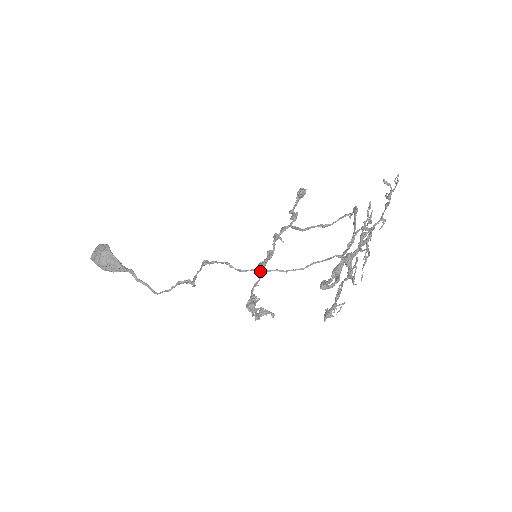
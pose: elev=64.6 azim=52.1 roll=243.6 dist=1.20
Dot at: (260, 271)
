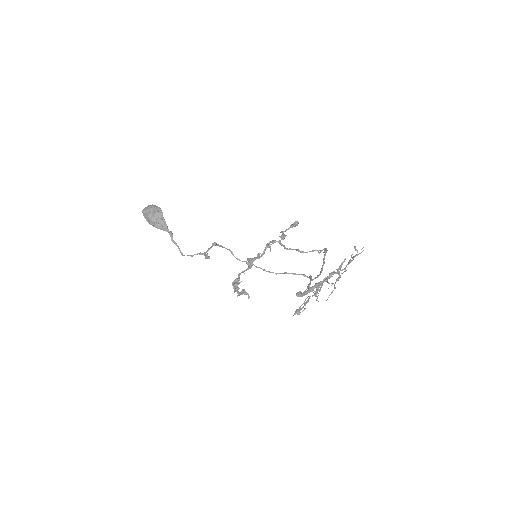
Dot at: (249, 264)
